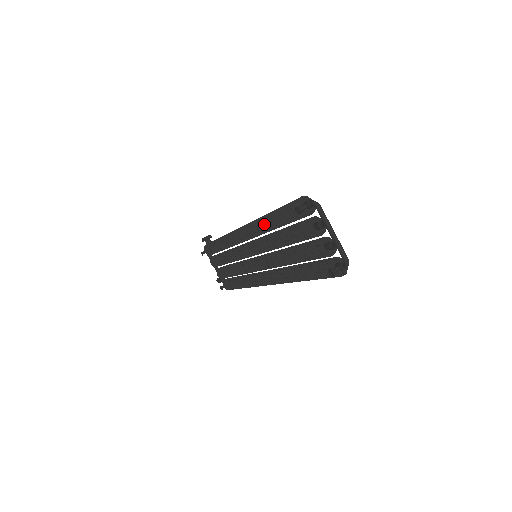
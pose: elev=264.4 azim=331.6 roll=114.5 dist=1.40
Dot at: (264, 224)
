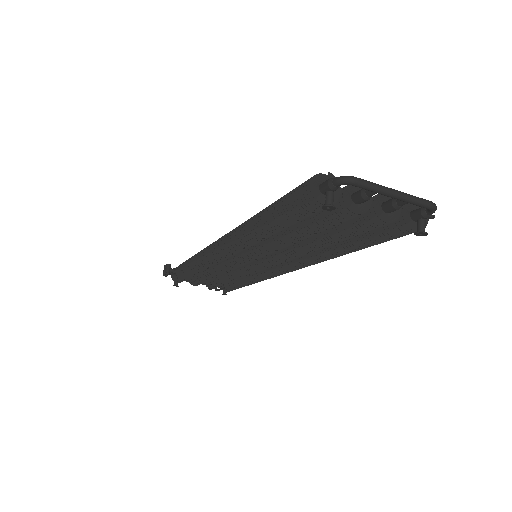
Dot at: (261, 236)
